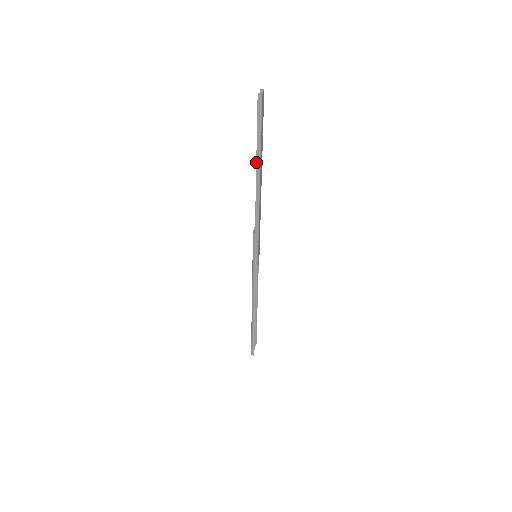
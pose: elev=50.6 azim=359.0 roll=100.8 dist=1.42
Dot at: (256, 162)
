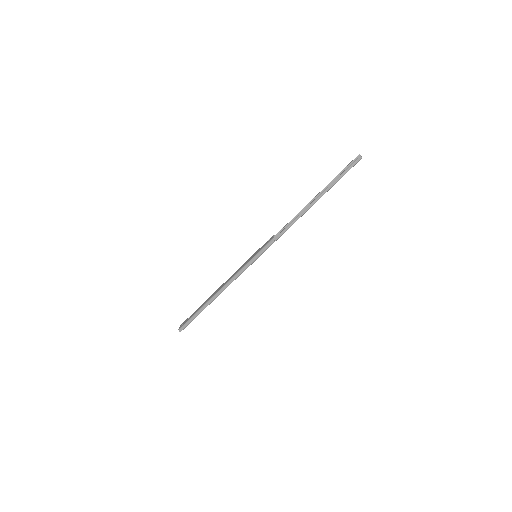
Dot at: (320, 194)
